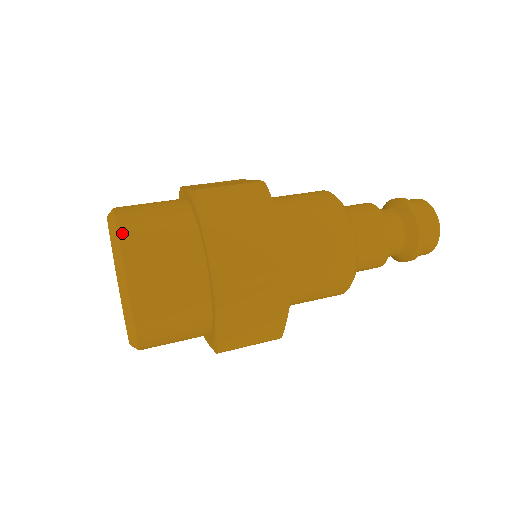
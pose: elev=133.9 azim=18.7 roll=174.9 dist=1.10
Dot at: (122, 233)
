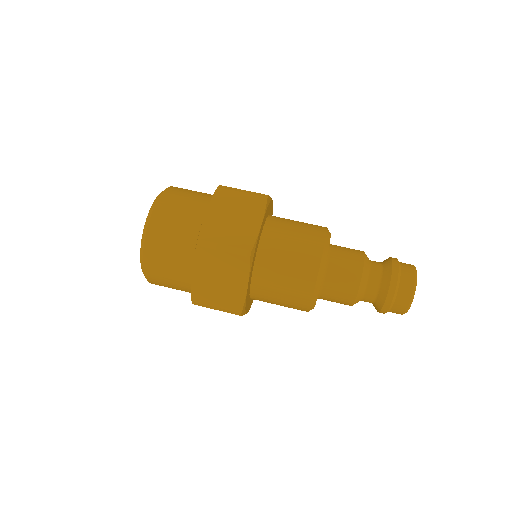
Dot at: (164, 195)
